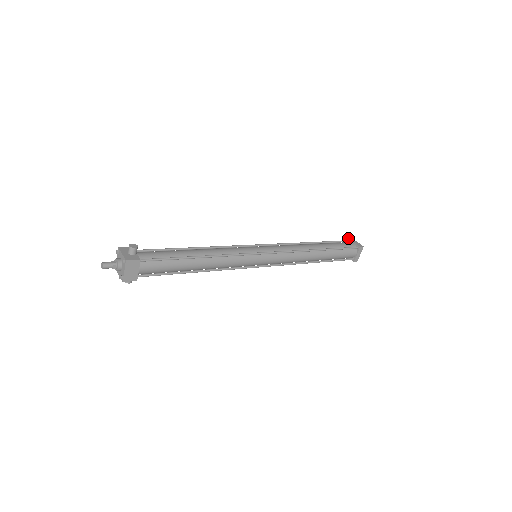
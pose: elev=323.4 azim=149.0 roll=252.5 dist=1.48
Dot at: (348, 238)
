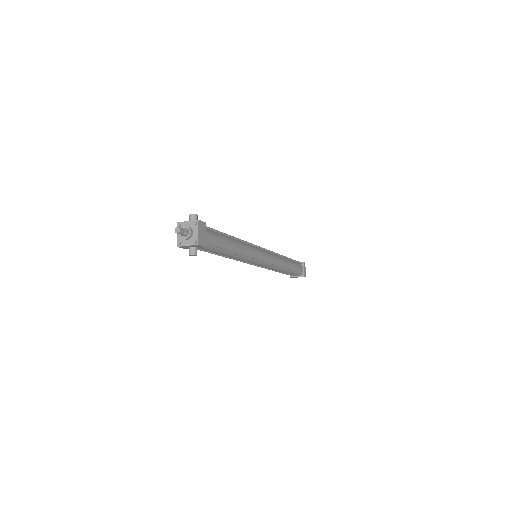
Dot at: occluded
